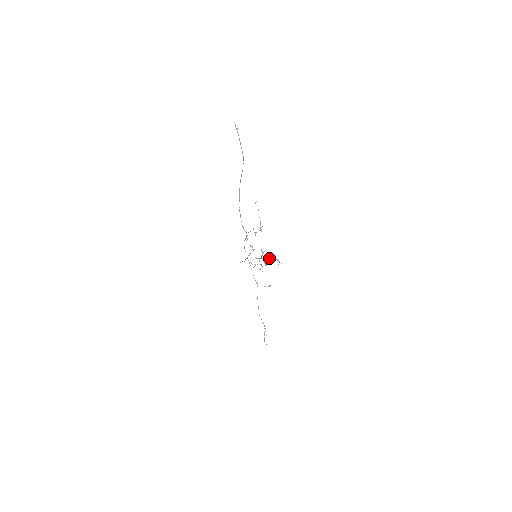
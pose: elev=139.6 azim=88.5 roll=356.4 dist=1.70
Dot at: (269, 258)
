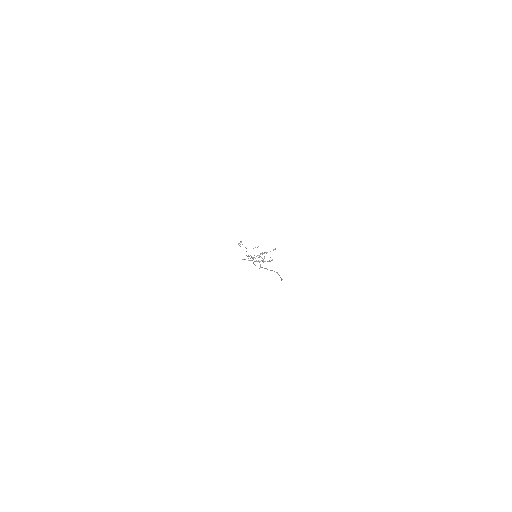
Dot at: occluded
